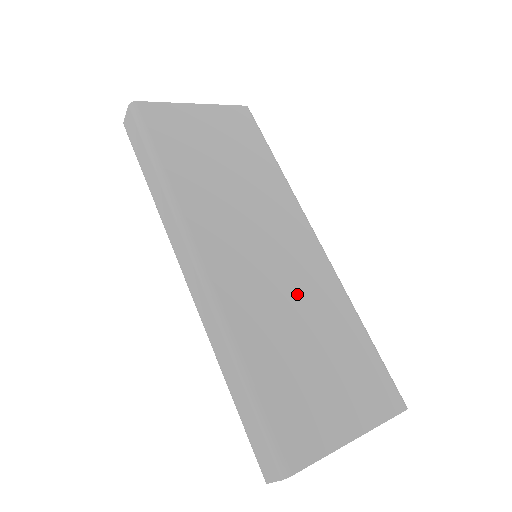
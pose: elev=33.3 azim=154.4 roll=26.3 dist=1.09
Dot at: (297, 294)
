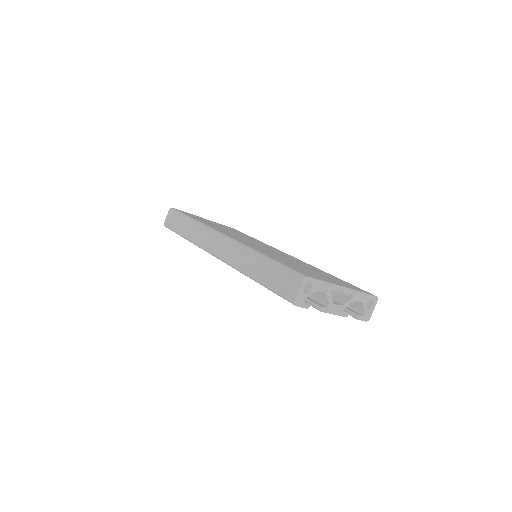
Dot at: (286, 257)
